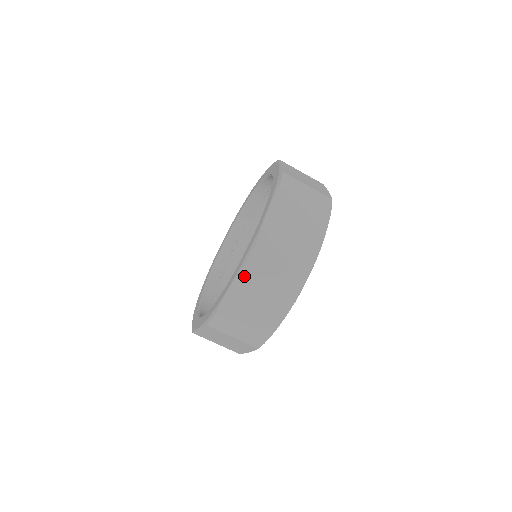
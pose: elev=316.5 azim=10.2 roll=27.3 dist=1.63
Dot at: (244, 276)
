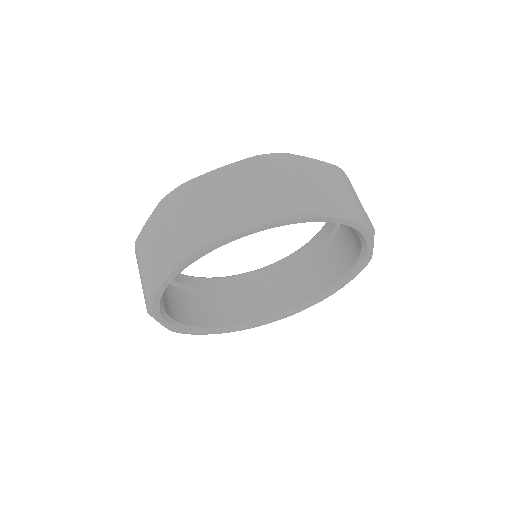
Dot at: (156, 214)
